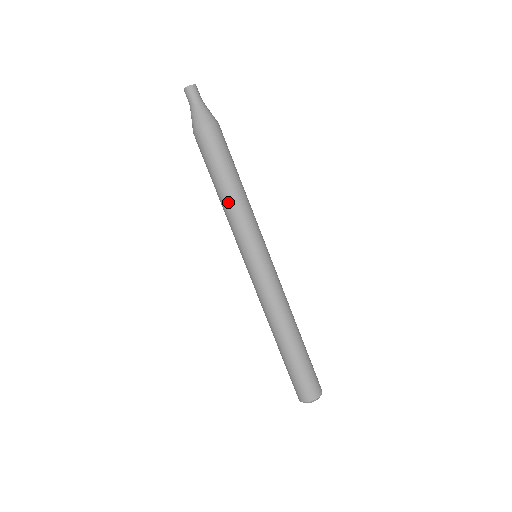
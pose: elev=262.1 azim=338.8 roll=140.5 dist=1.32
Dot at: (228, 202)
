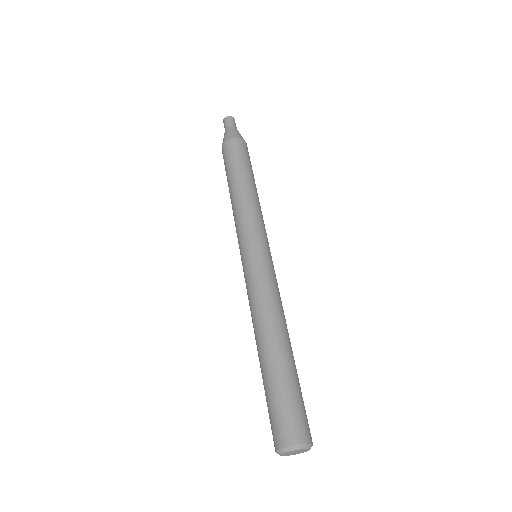
Dot at: (238, 196)
